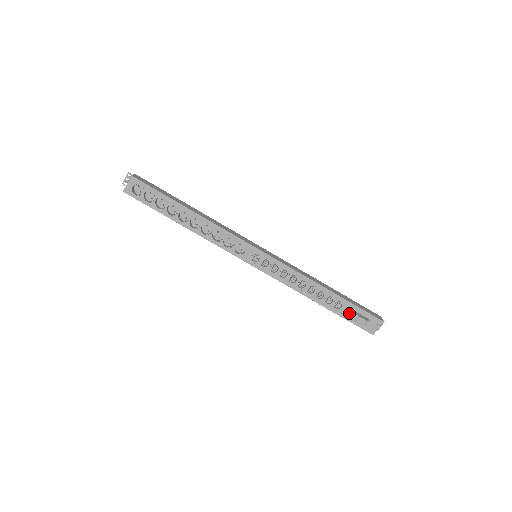
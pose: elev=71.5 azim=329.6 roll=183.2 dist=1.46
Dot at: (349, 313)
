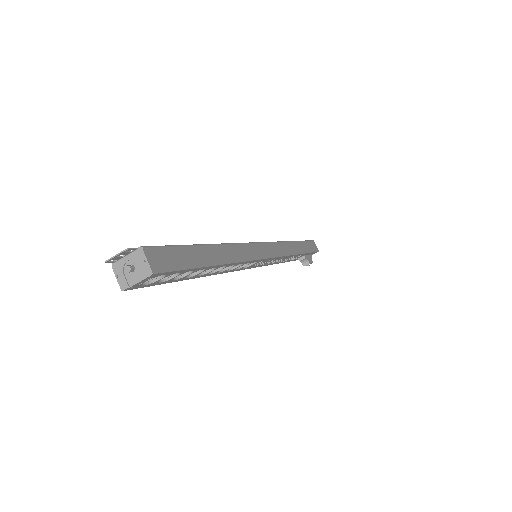
Dot at: (303, 260)
